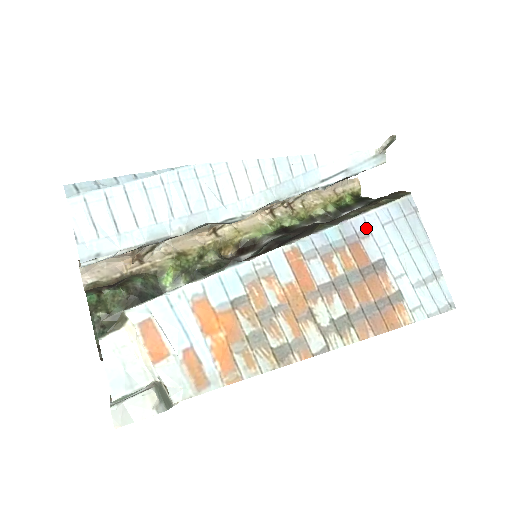
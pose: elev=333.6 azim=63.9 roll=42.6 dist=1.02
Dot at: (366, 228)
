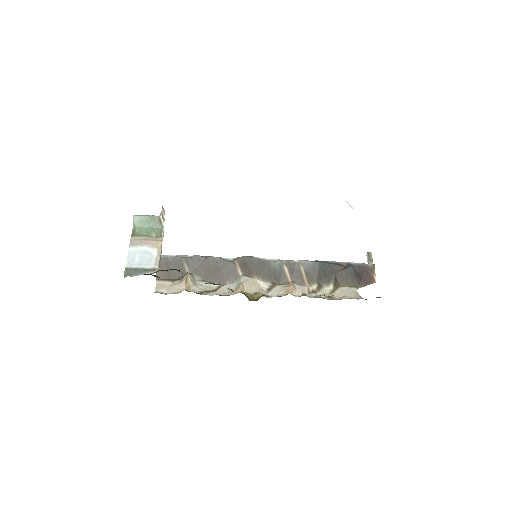
Dot at: occluded
